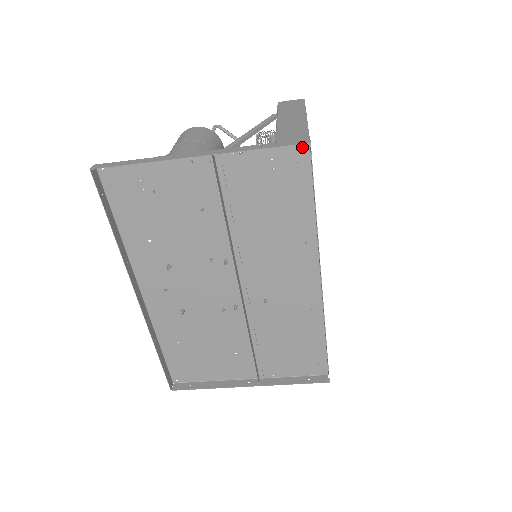
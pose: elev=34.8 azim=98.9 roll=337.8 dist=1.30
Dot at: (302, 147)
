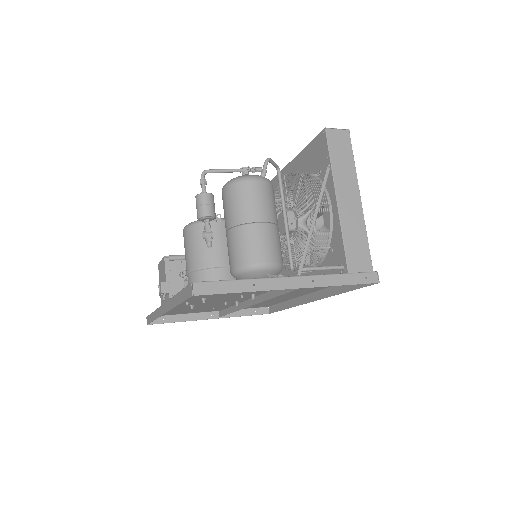
Dot at: occluded
